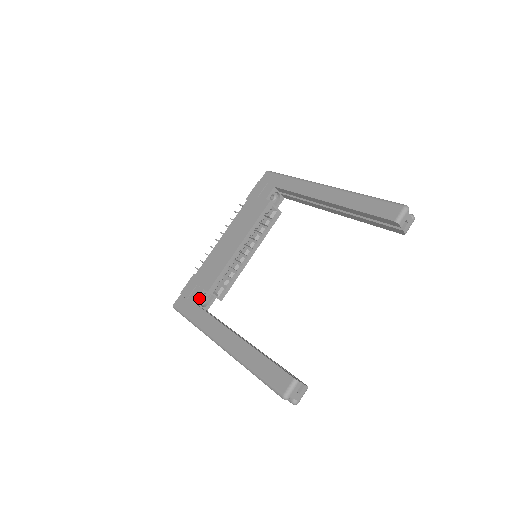
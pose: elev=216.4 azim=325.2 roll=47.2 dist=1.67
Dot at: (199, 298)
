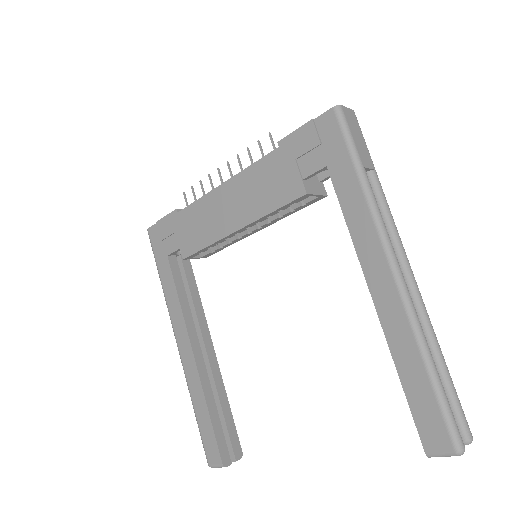
Dot at: (175, 252)
